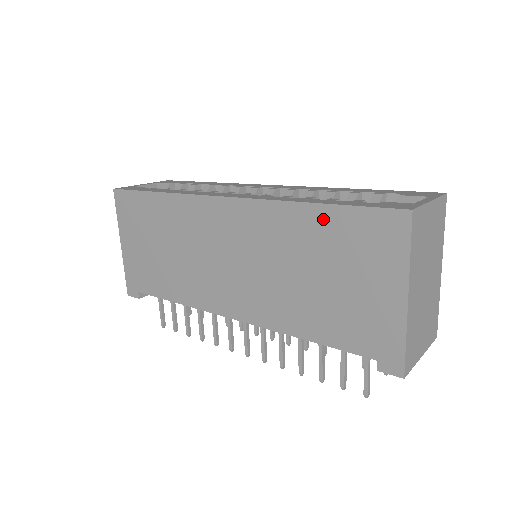
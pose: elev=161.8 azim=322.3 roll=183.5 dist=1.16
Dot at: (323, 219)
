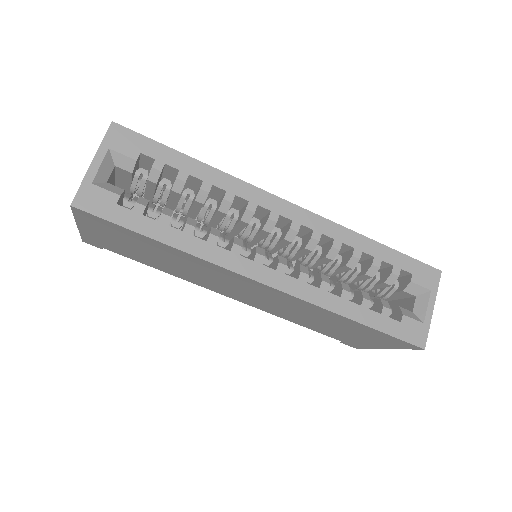
Dot at: (356, 325)
